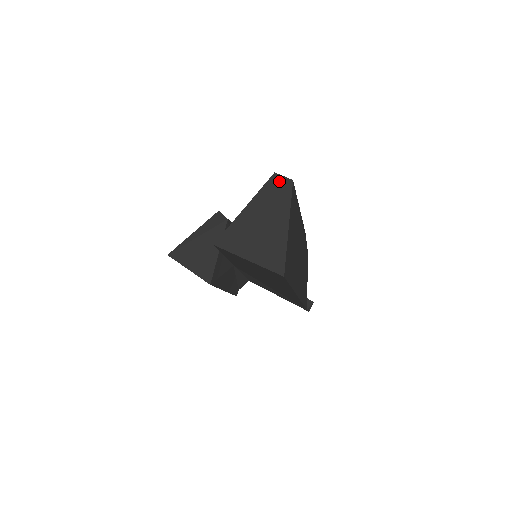
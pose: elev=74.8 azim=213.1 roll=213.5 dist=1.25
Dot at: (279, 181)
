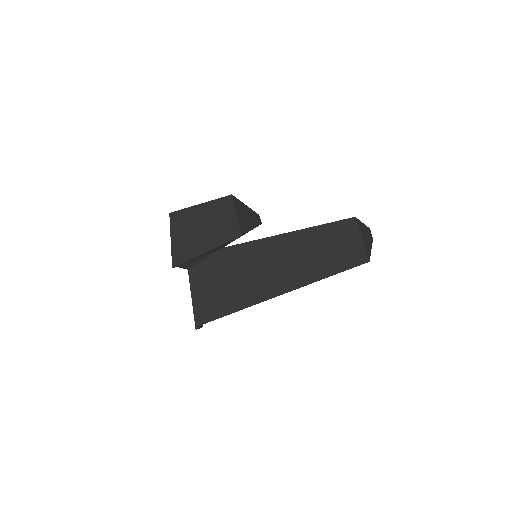
Dot at: occluded
